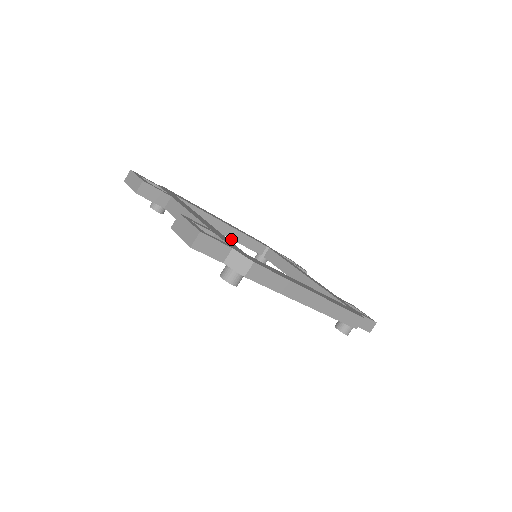
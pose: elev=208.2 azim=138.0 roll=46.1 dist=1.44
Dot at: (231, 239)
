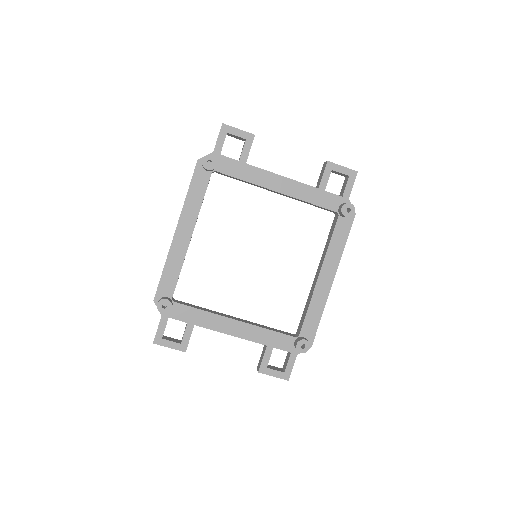
Dot at: (186, 252)
